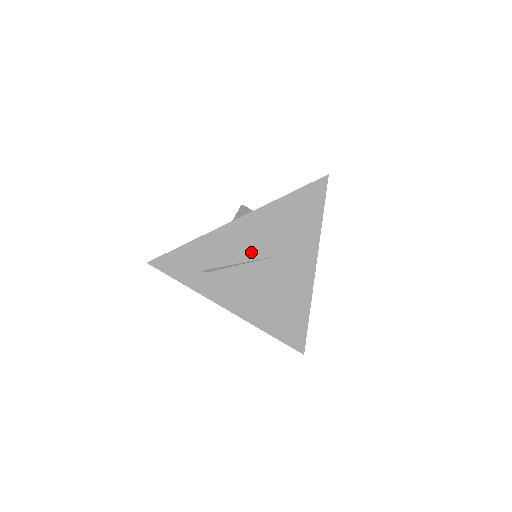
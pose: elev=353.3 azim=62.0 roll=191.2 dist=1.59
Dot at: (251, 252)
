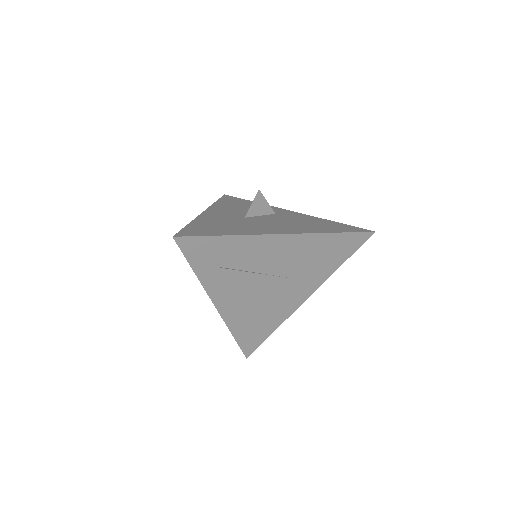
Dot at: (272, 266)
